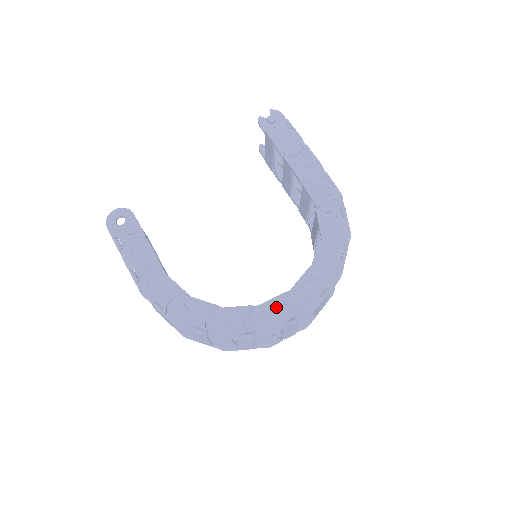
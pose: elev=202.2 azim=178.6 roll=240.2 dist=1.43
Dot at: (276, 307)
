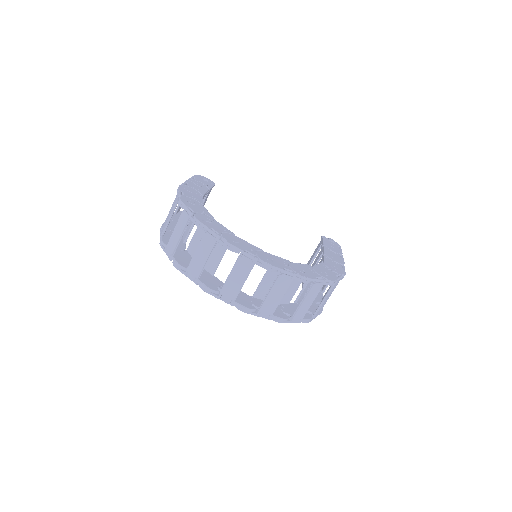
Dot at: (249, 246)
